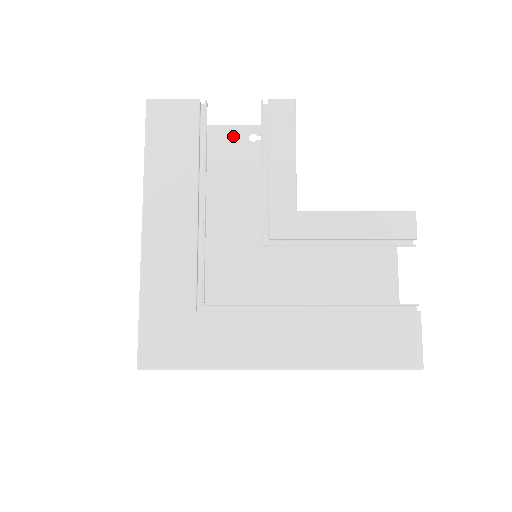
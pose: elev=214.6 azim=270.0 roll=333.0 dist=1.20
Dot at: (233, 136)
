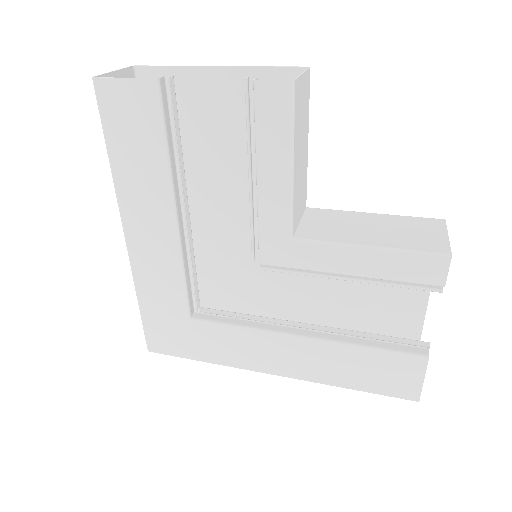
Dot at: (229, 85)
